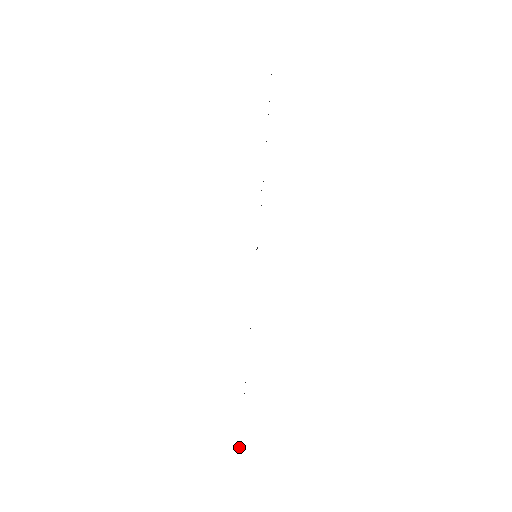
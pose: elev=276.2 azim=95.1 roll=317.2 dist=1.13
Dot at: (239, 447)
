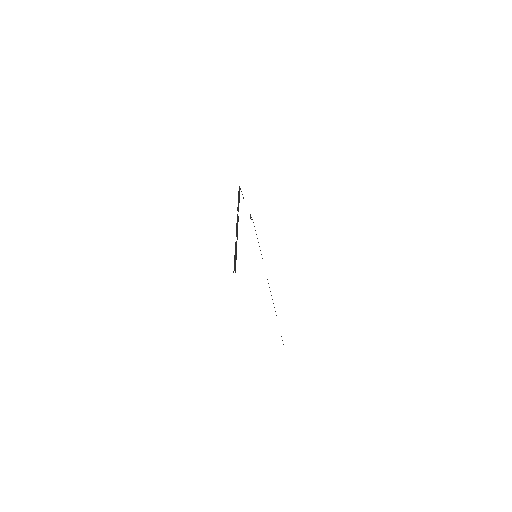
Dot at: occluded
